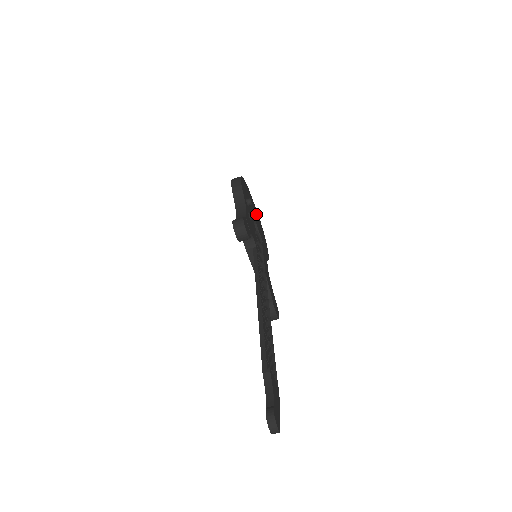
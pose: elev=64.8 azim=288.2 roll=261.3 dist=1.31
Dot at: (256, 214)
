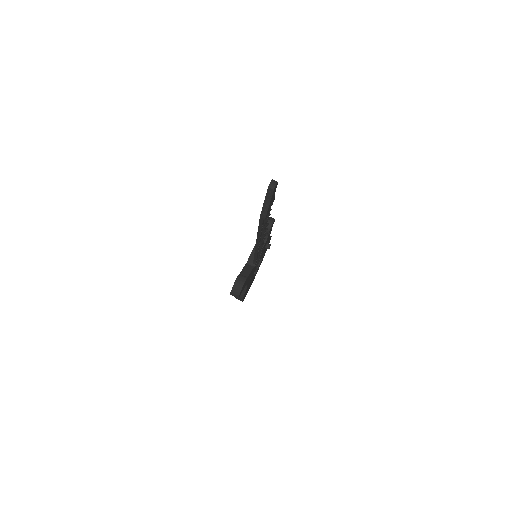
Dot at: (254, 277)
